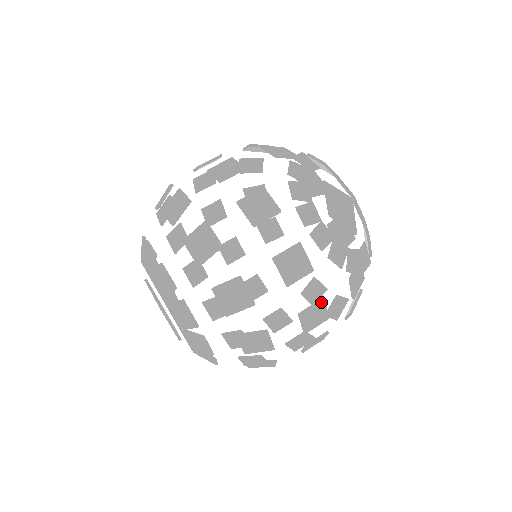
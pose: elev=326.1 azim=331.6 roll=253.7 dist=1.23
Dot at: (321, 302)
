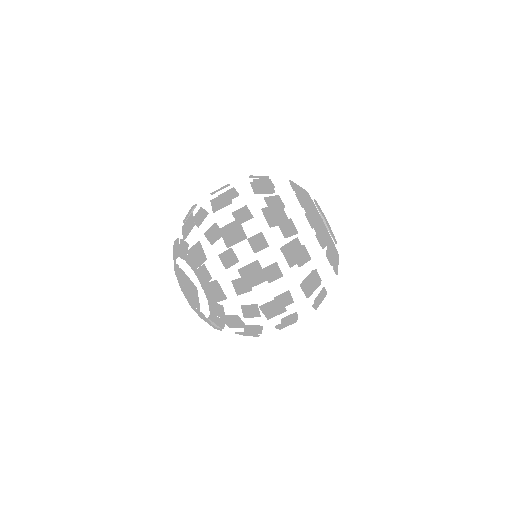
Dot at: (276, 300)
